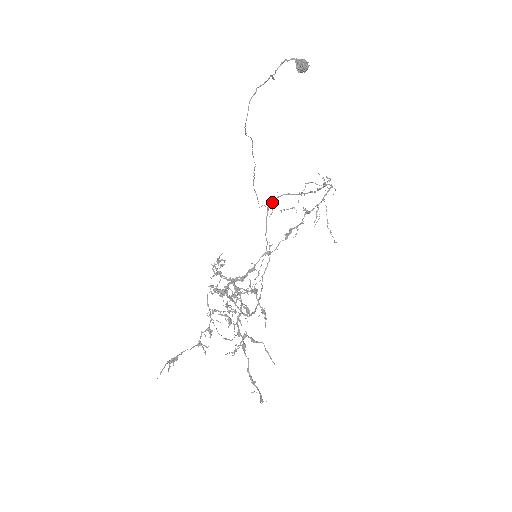
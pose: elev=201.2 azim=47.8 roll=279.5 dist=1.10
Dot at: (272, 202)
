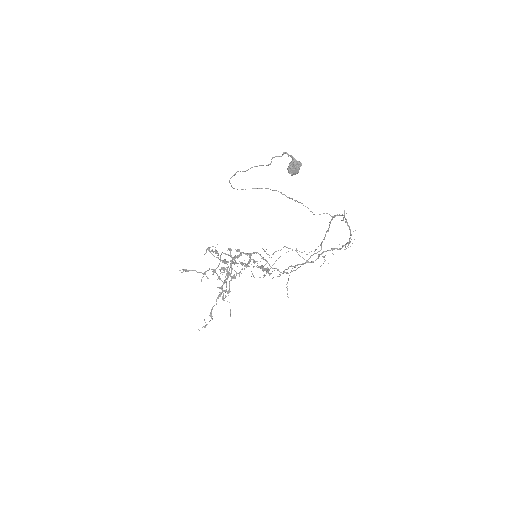
Dot at: occluded
